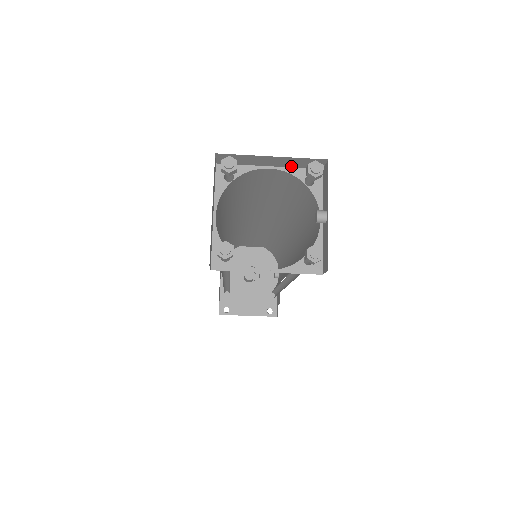
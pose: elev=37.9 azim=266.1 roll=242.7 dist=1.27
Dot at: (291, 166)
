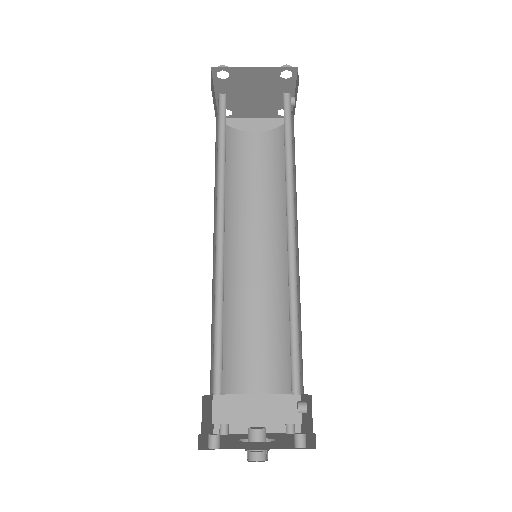
Dot at: (269, 131)
